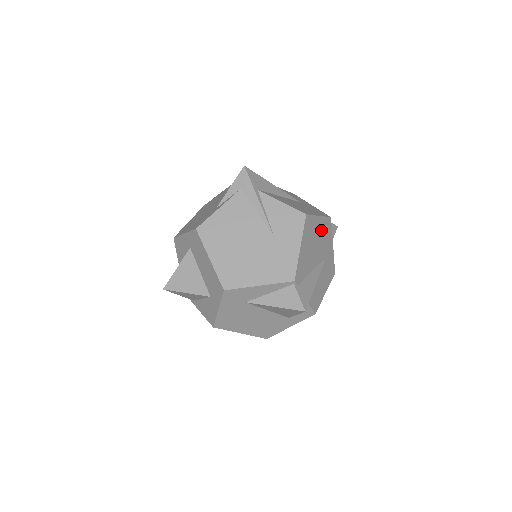
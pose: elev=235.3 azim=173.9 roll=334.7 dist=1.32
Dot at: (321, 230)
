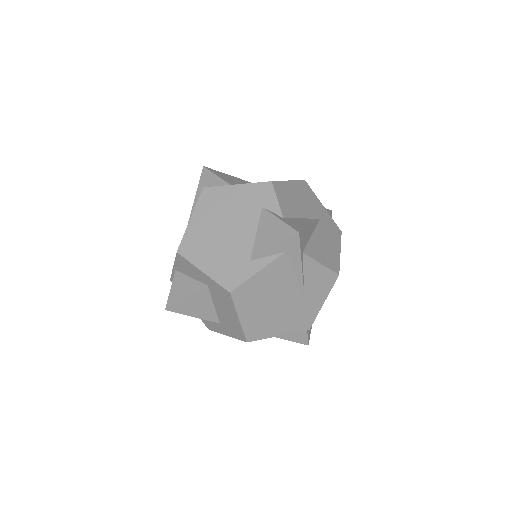
Dot at: occluded
